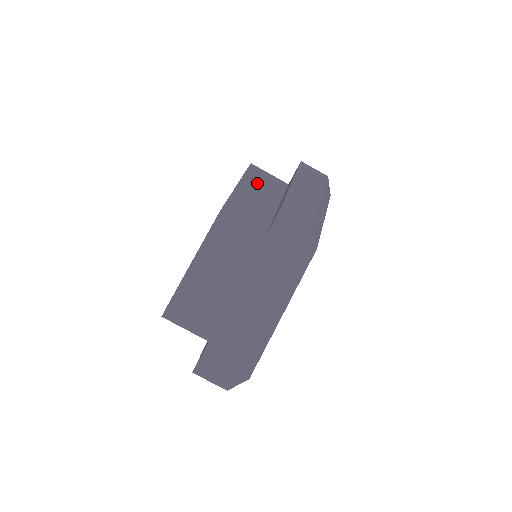
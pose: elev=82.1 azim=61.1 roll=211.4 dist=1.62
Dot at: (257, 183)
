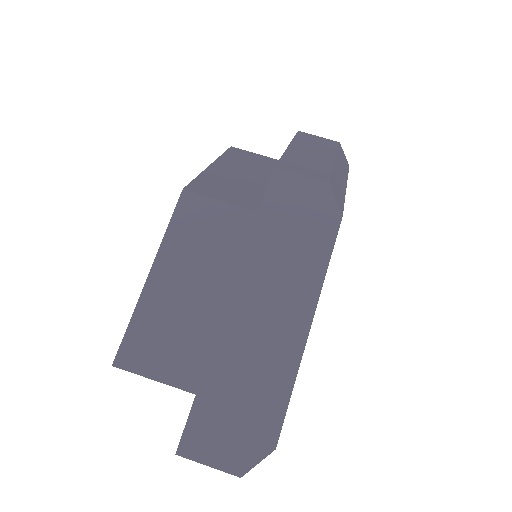
Dot at: (241, 162)
